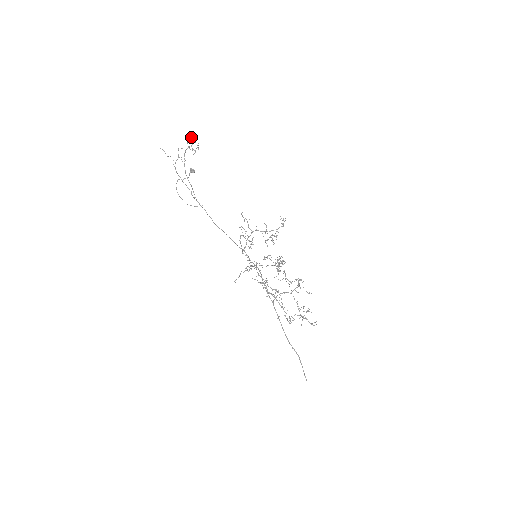
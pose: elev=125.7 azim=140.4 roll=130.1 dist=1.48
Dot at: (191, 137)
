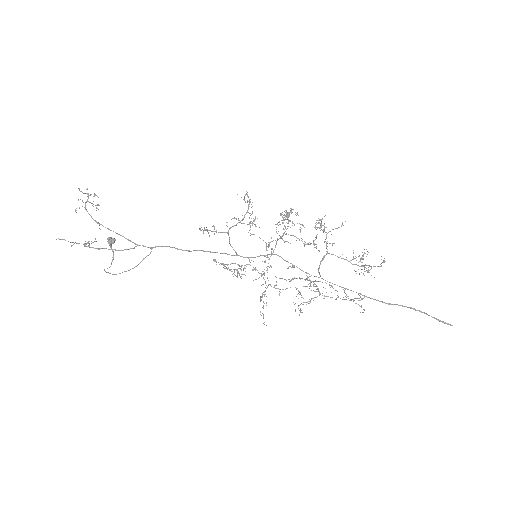
Dot at: (80, 191)
